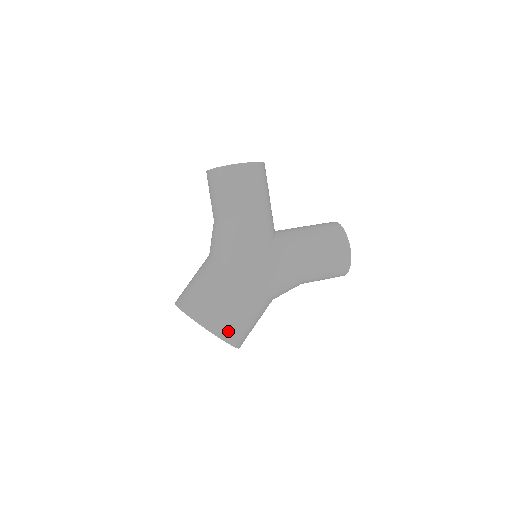
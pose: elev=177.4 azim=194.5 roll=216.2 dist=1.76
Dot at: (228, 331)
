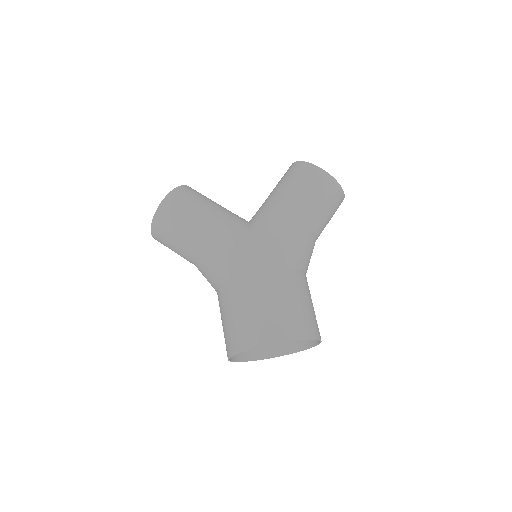
Dot at: (284, 329)
